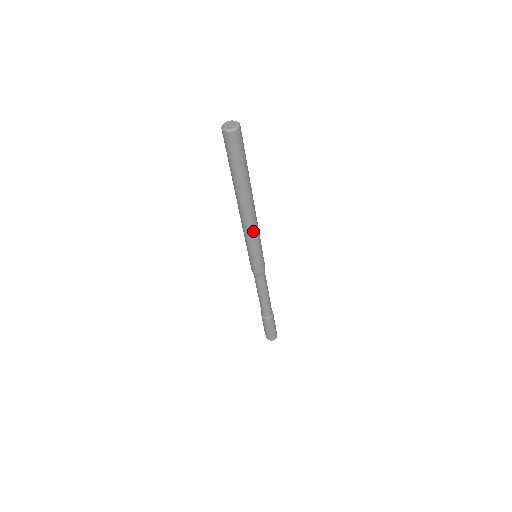
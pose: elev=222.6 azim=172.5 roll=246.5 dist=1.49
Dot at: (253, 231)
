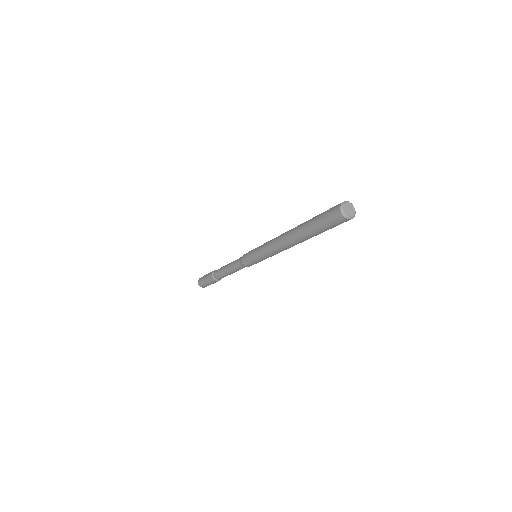
Dot at: (277, 253)
